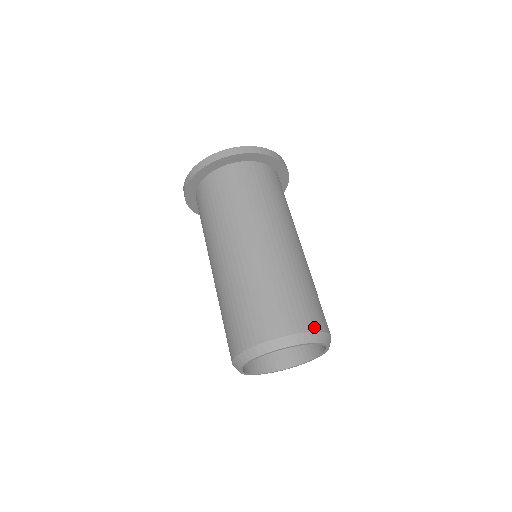
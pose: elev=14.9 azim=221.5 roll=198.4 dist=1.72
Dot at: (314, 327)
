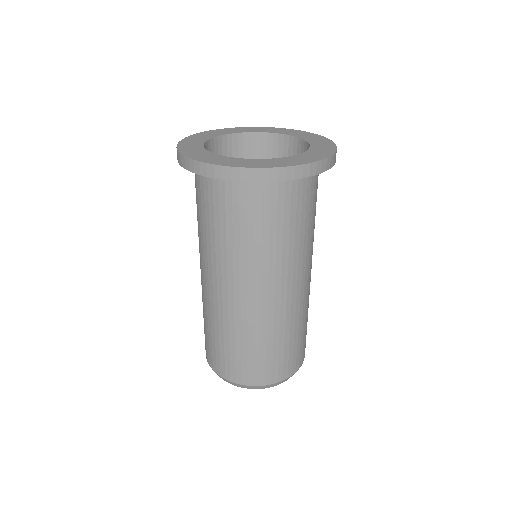
Dot at: (243, 381)
